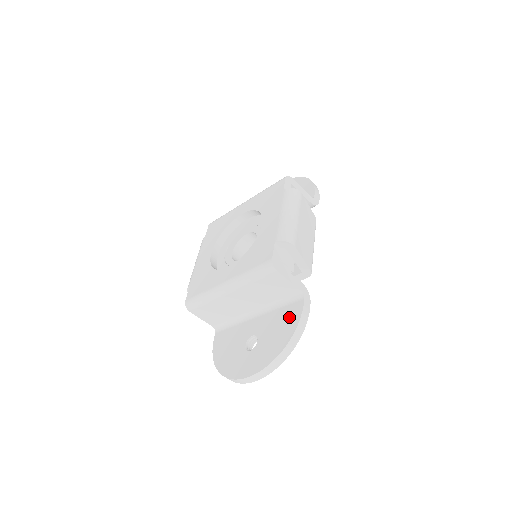
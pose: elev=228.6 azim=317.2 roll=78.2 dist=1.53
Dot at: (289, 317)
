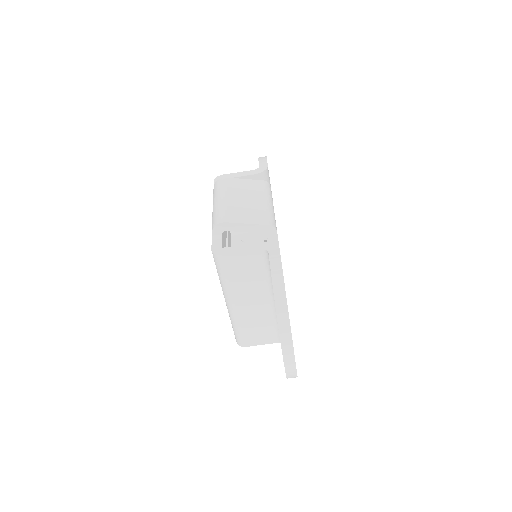
Dot at: occluded
